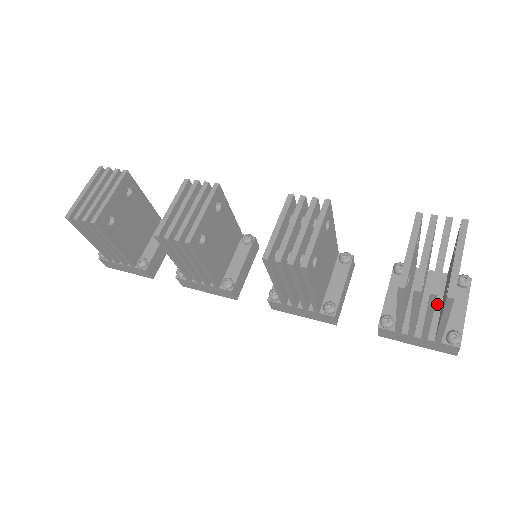
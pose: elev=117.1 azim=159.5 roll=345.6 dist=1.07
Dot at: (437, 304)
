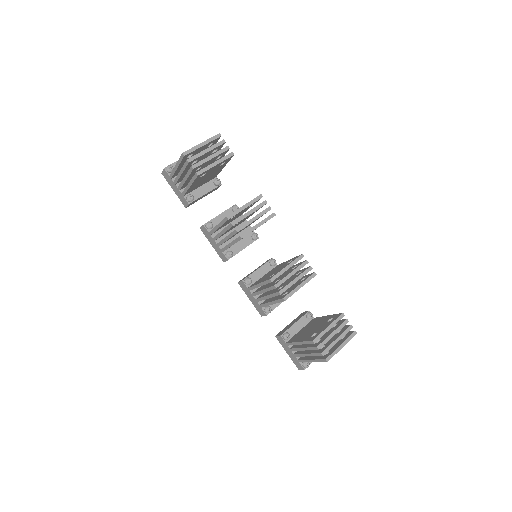
Dot at: occluded
